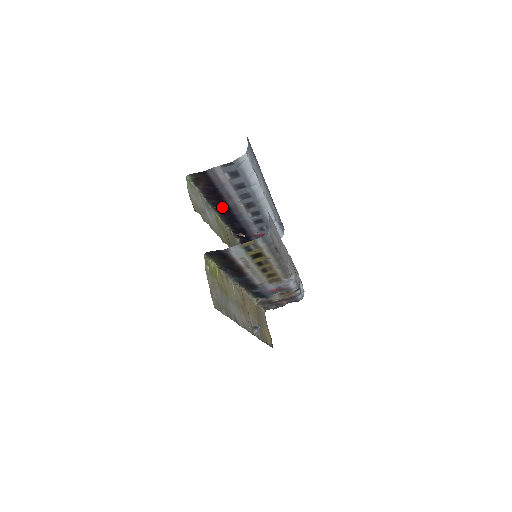
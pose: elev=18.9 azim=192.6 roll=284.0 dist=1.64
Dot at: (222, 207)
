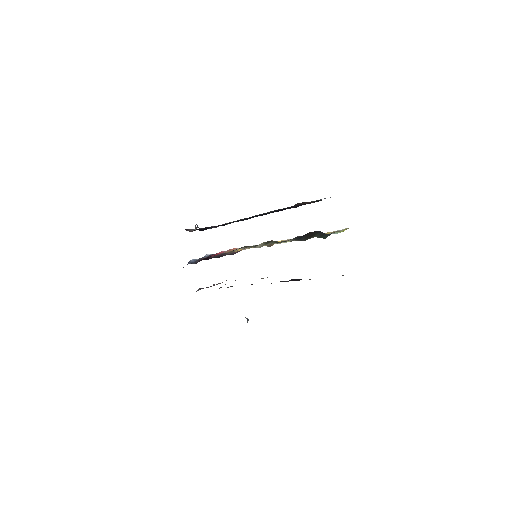
Dot at: (265, 214)
